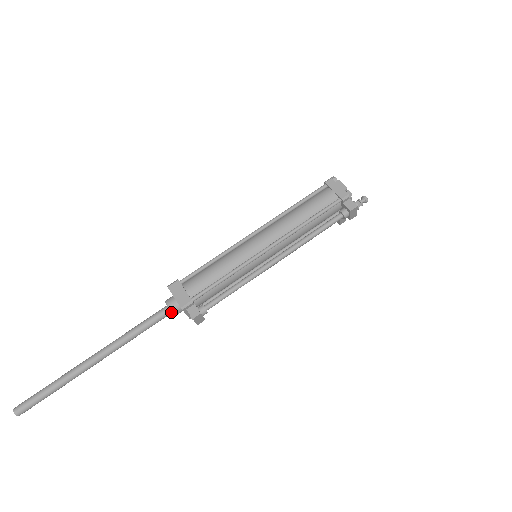
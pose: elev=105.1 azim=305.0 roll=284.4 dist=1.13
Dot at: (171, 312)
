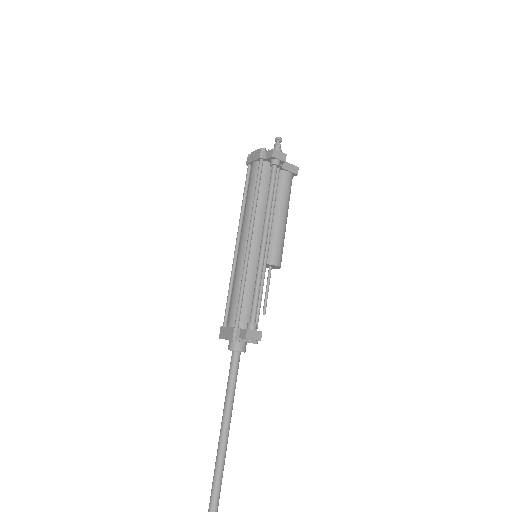
Dot at: (238, 352)
